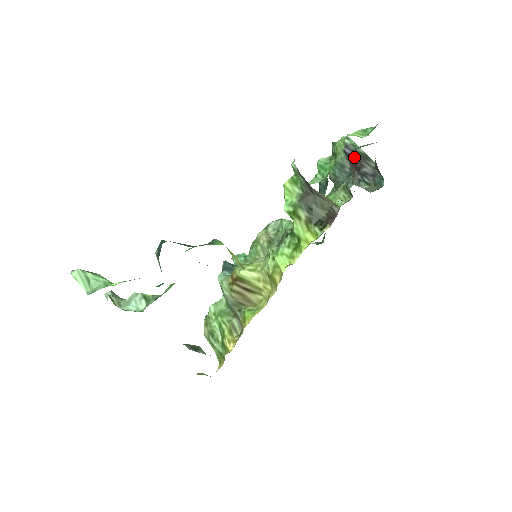
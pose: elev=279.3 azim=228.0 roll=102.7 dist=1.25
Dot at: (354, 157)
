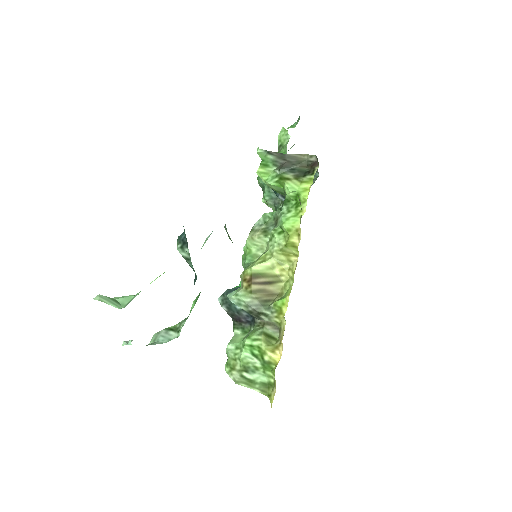
Dot at: occluded
